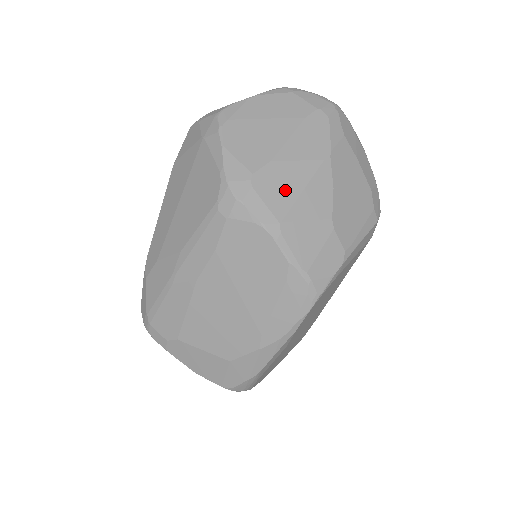
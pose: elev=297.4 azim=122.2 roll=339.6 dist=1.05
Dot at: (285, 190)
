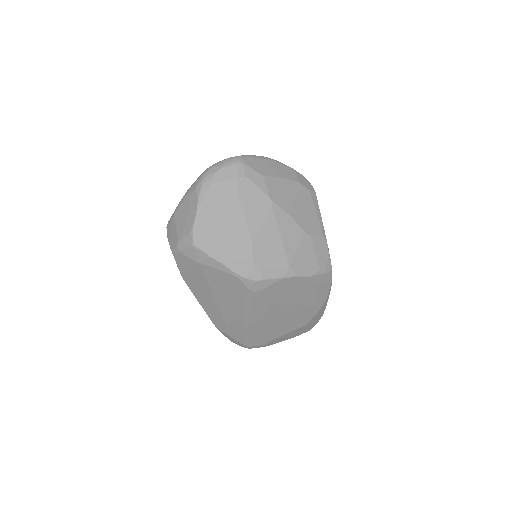
Dot at: (274, 249)
